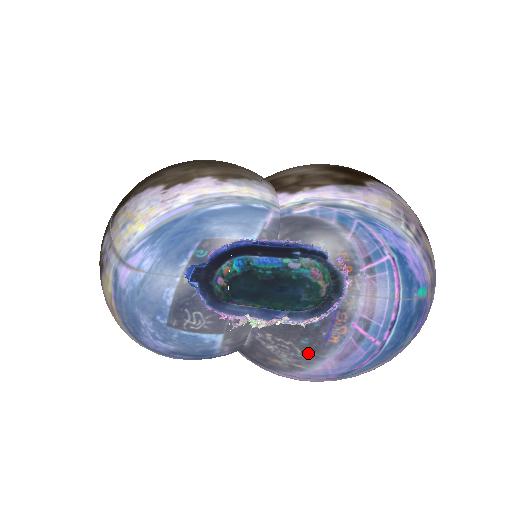
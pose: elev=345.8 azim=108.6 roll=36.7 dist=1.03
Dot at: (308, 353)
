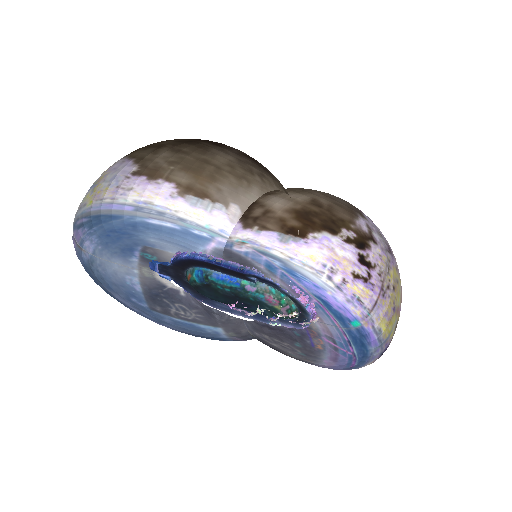
Dot at: (307, 353)
